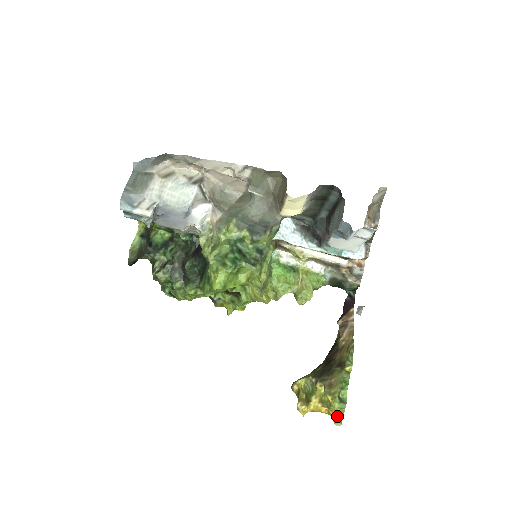
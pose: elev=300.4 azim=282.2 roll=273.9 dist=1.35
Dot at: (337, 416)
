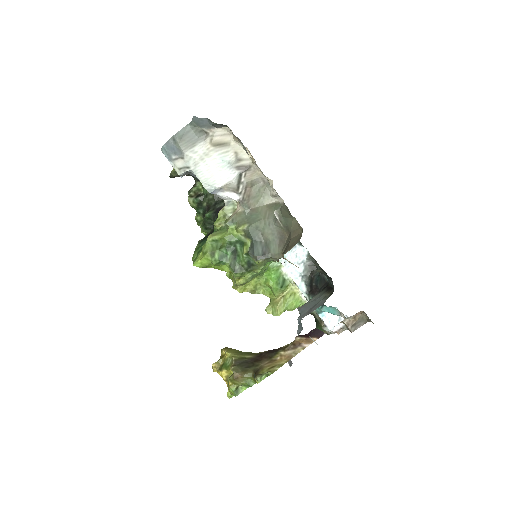
Dot at: occluded
